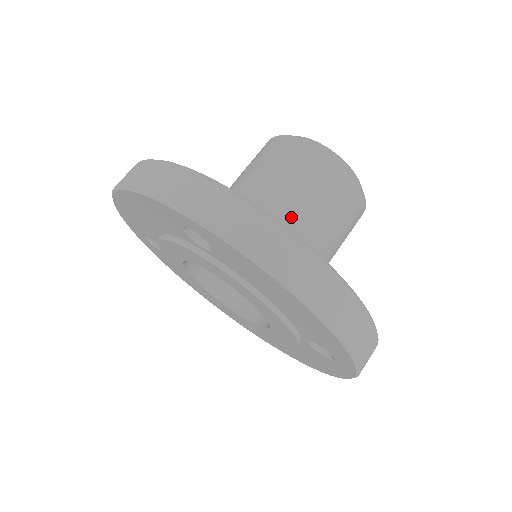
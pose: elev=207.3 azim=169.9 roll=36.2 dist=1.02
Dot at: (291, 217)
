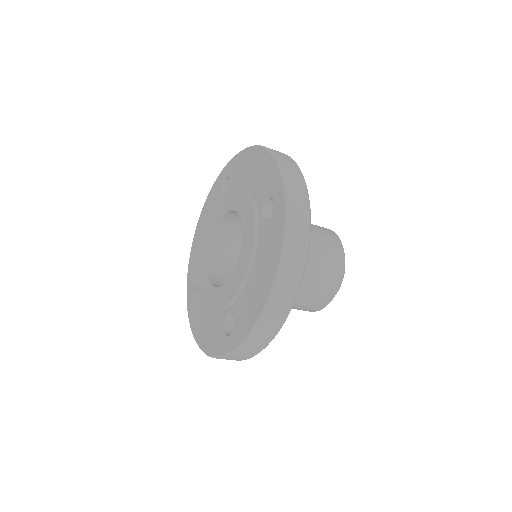
Dot at: occluded
